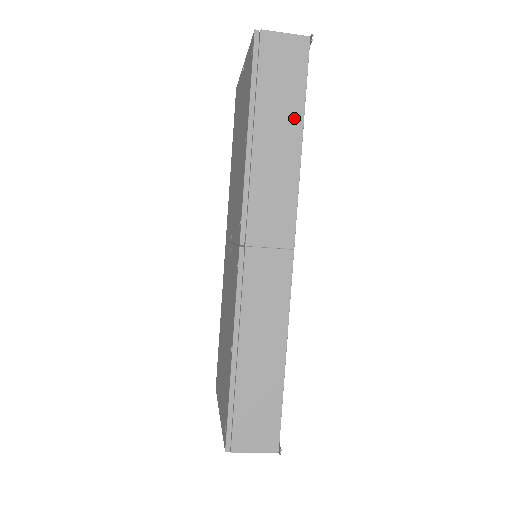
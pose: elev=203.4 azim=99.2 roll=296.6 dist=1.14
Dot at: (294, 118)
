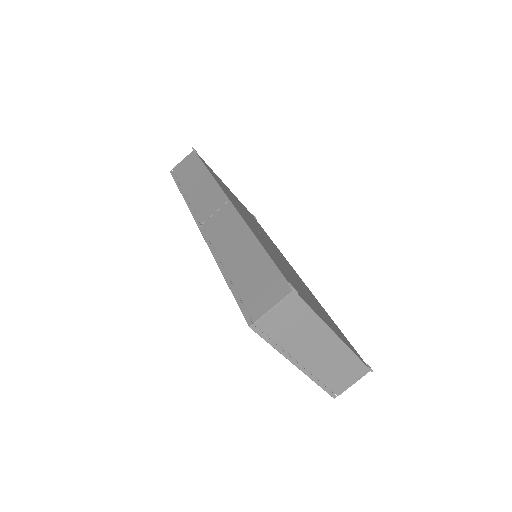
Dot at: (200, 170)
